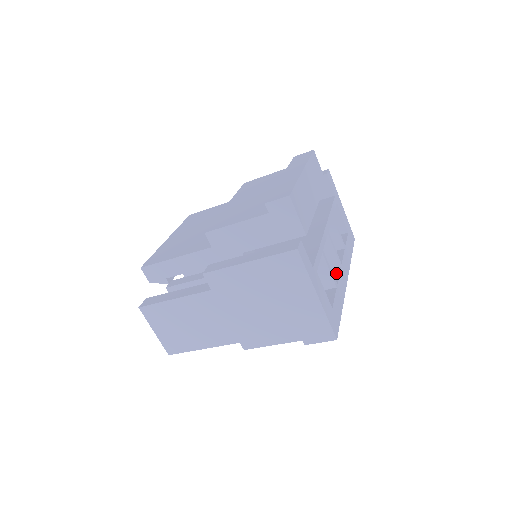
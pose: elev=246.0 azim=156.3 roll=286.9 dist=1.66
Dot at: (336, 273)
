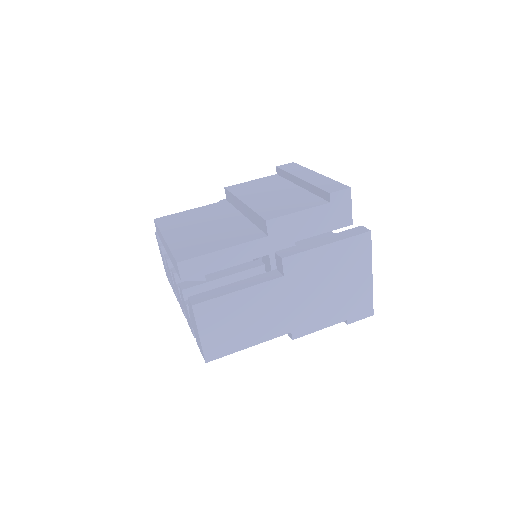
Dot at: occluded
